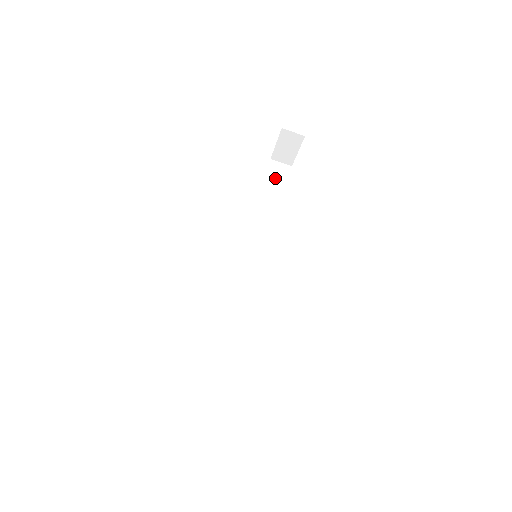
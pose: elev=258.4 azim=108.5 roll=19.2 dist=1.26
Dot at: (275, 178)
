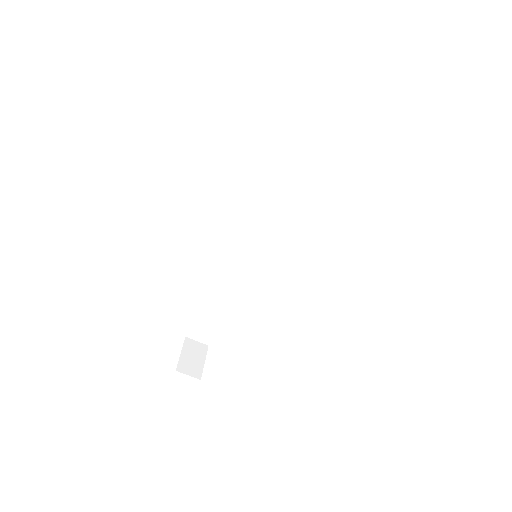
Dot at: (329, 117)
